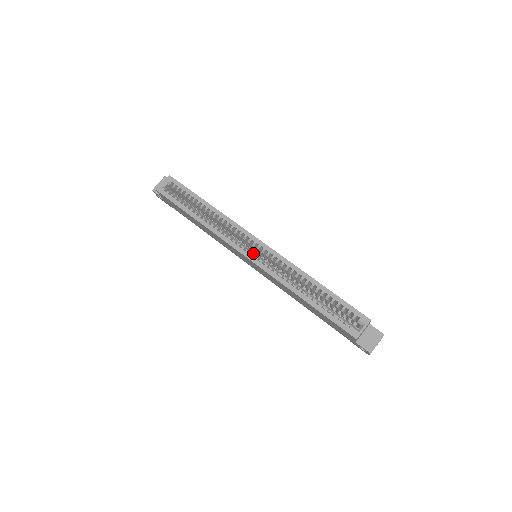
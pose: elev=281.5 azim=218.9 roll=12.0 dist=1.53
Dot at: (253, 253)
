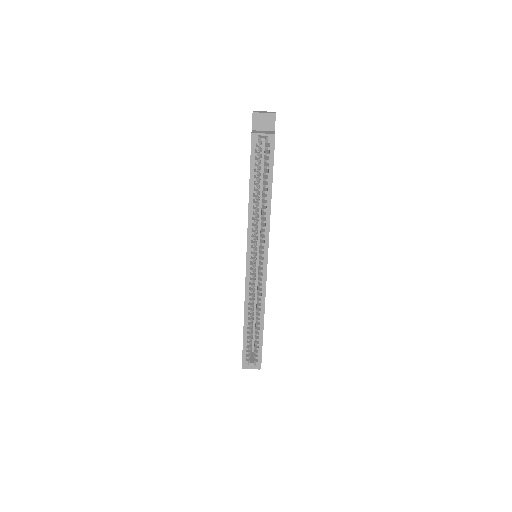
Dot at: (253, 265)
